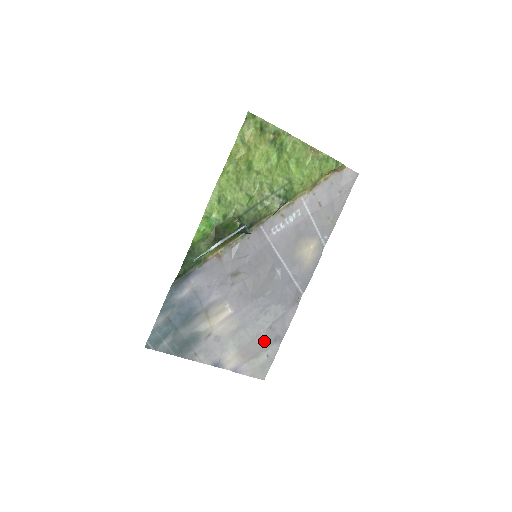
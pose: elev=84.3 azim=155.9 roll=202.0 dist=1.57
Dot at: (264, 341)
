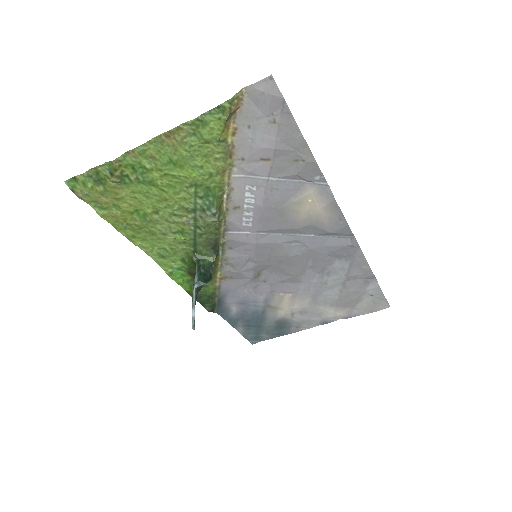
Dot at: (353, 290)
